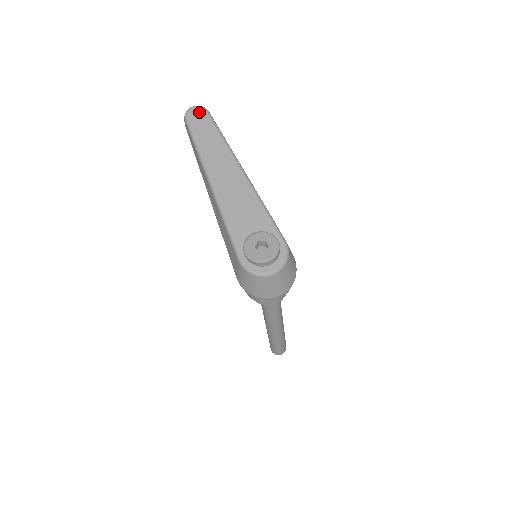
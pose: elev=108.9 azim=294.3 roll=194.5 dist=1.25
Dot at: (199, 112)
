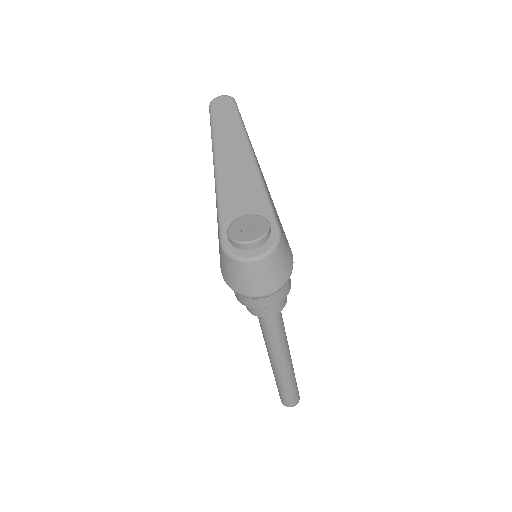
Dot at: (225, 100)
